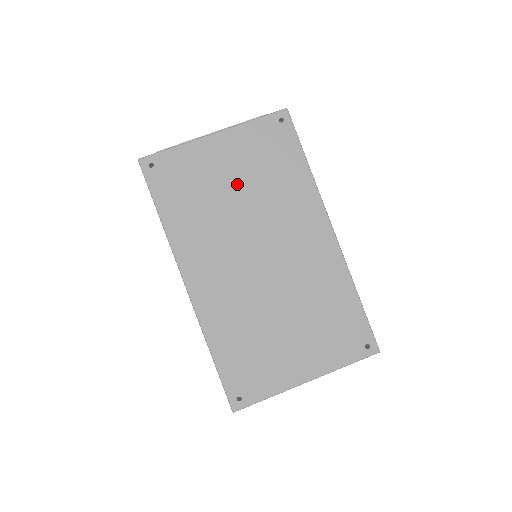
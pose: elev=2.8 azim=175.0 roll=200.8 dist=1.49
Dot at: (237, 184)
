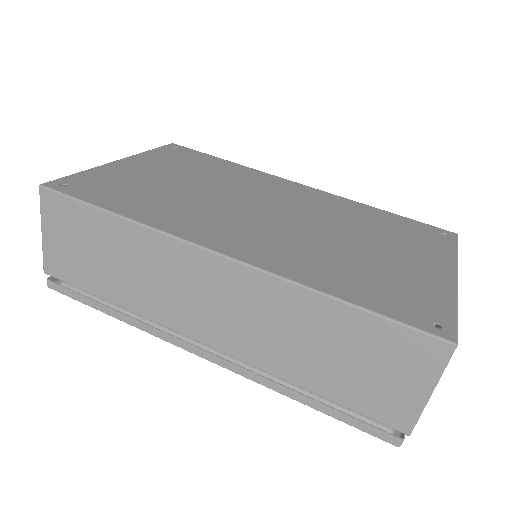
Dot at: (181, 179)
